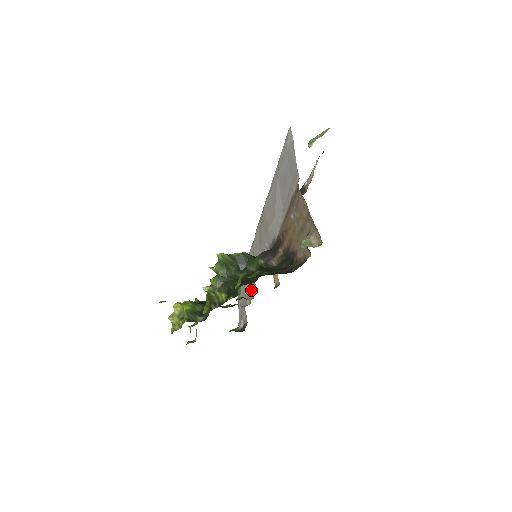
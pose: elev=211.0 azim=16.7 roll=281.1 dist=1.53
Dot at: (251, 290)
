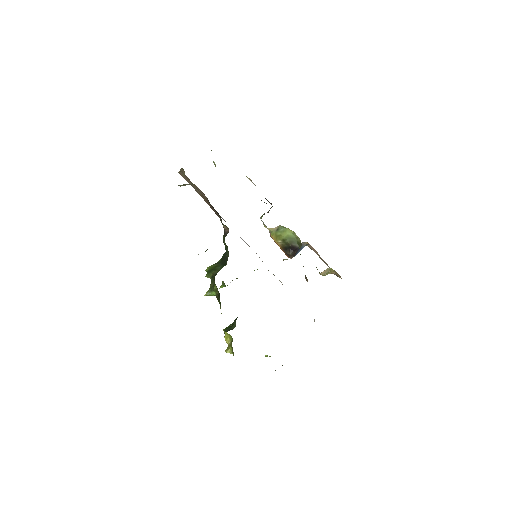
Dot at: occluded
